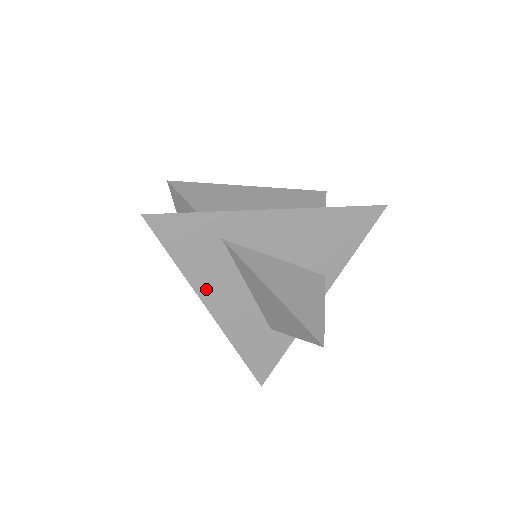
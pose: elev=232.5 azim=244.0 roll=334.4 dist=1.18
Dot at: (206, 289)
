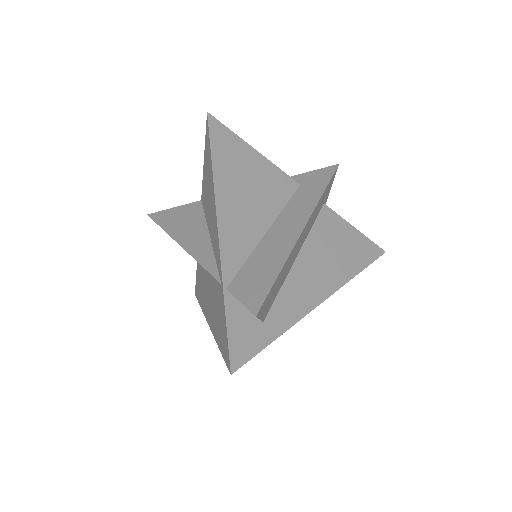
Dot at: occluded
